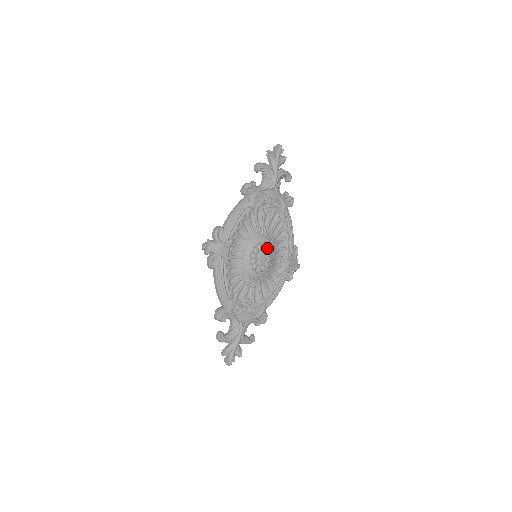
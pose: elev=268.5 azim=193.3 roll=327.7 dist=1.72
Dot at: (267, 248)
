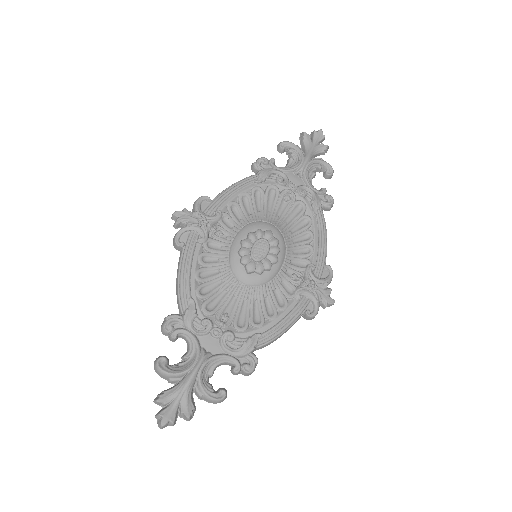
Dot at: (272, 239)
